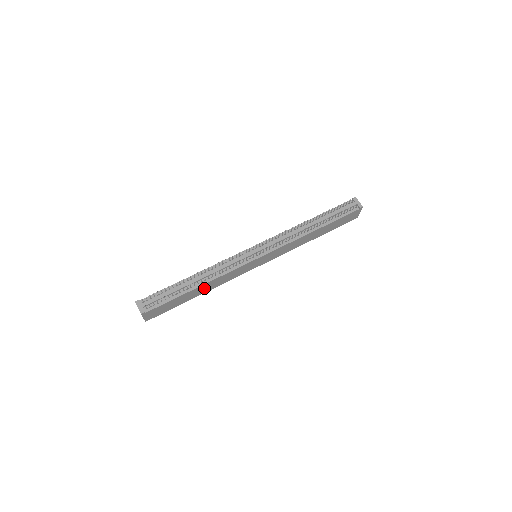
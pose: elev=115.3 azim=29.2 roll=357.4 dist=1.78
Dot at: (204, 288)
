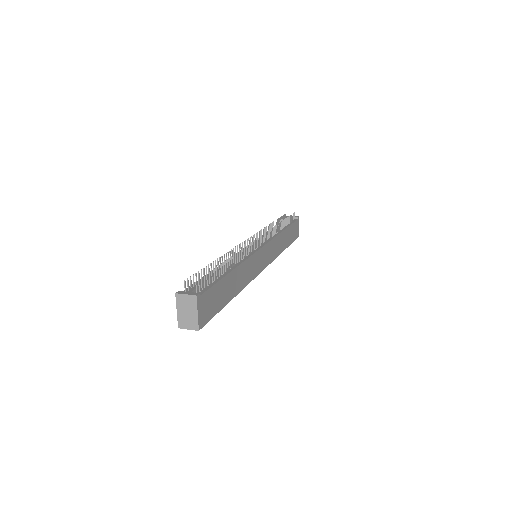
Dot at: (236, 280)
